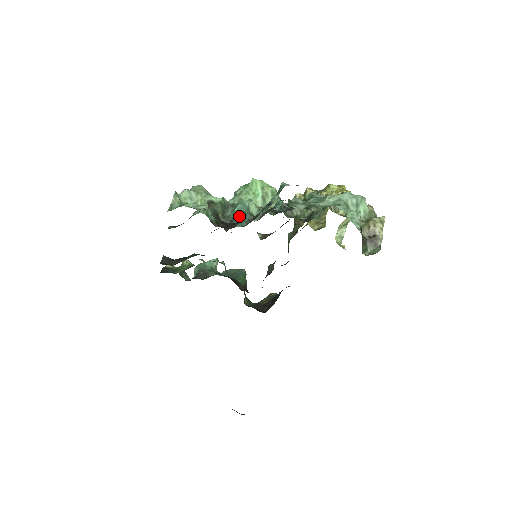
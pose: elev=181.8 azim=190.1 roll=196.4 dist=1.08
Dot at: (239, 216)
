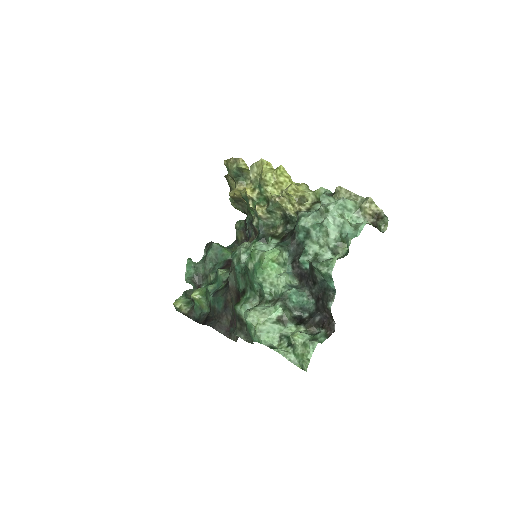
Dot at: (303, 302)
